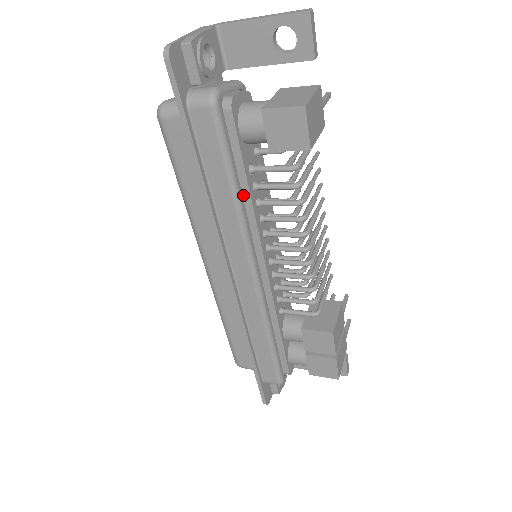
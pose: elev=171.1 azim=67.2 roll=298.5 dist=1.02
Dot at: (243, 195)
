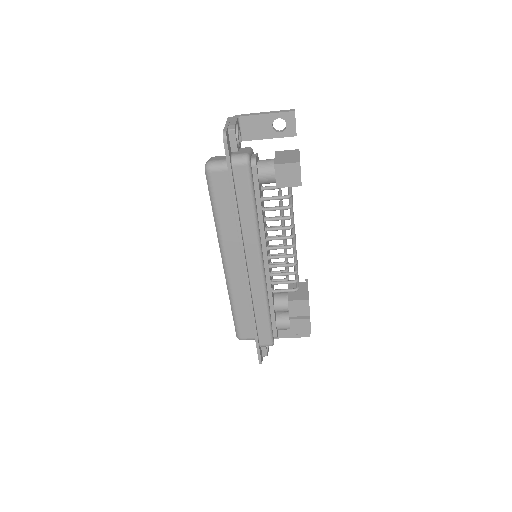
Dot at: (258, 215)
